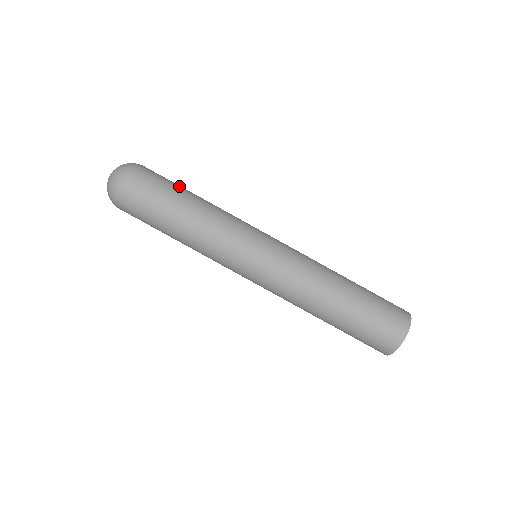
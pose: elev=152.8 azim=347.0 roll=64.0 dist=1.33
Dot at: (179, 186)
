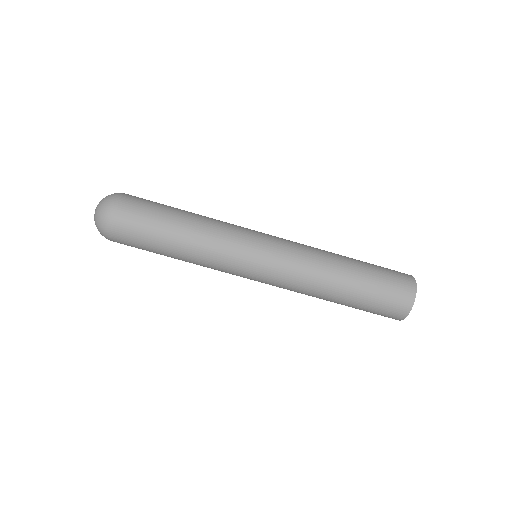
Dot at: (162, 212)
